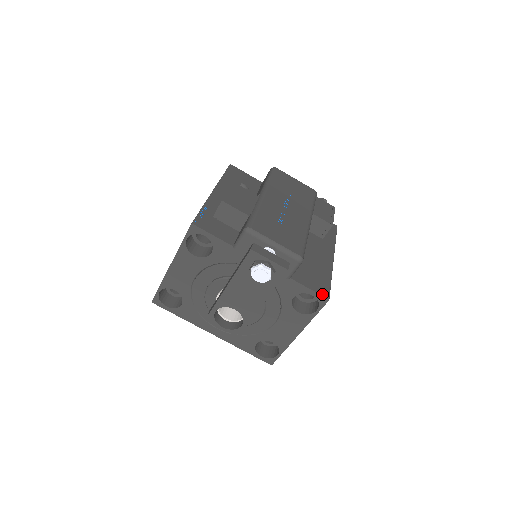
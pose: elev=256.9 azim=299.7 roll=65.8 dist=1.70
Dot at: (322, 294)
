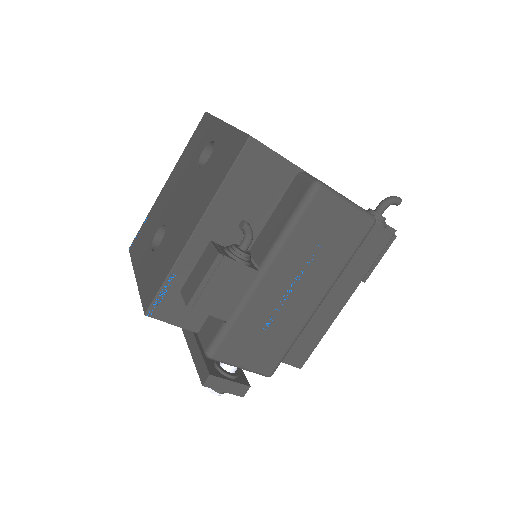
Dot at: (295, 365)
